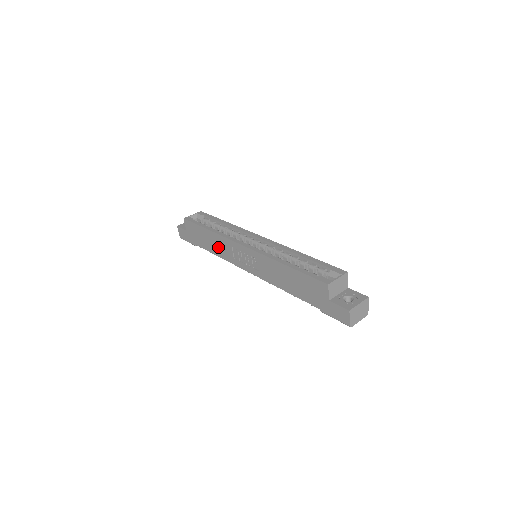
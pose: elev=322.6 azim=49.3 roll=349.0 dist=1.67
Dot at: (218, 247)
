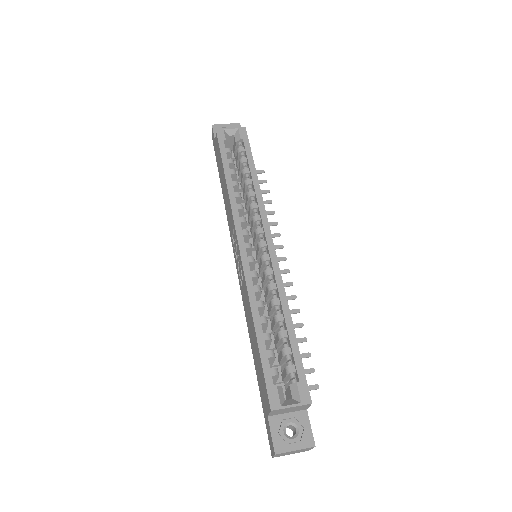
Dot at: (227, 205)
